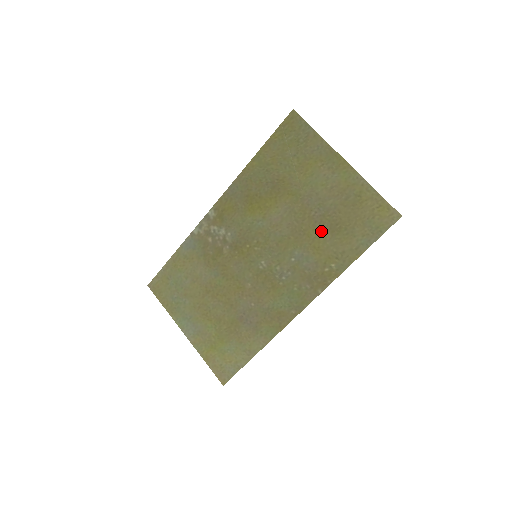
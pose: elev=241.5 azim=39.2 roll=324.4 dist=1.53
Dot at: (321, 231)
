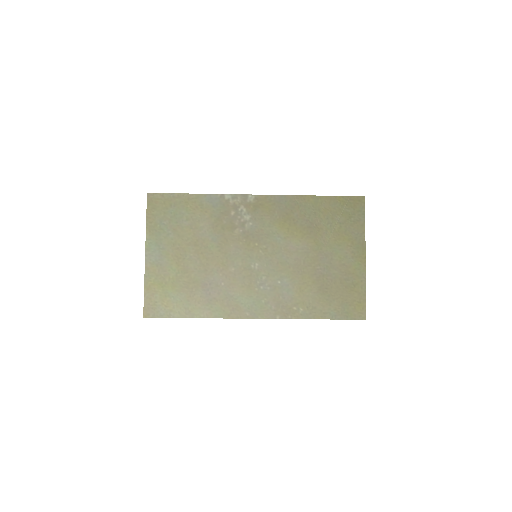
Dot at: (313, 283)
